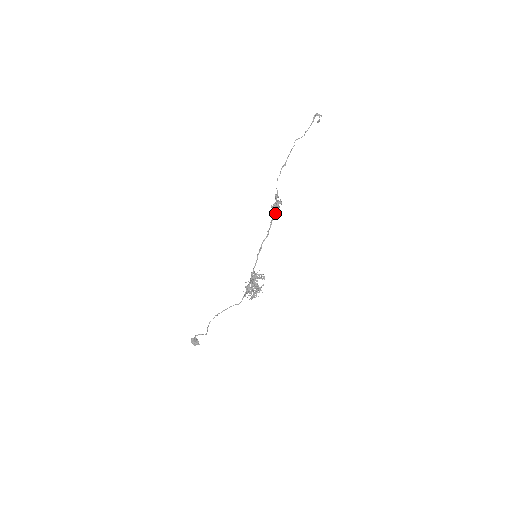
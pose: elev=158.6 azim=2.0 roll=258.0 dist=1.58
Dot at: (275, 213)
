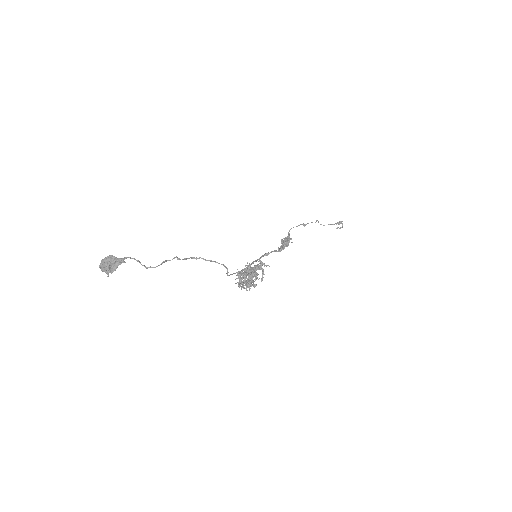
Dot at: occluded
